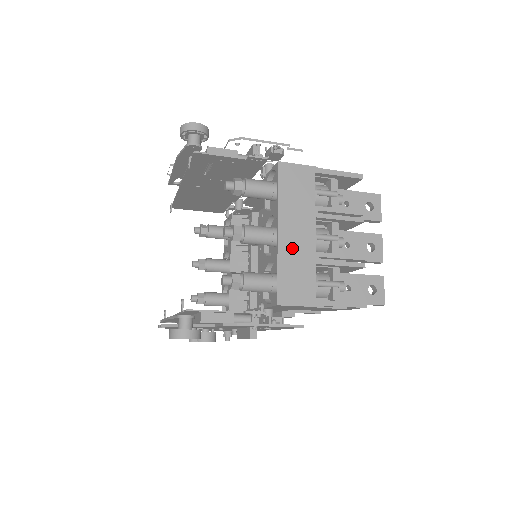
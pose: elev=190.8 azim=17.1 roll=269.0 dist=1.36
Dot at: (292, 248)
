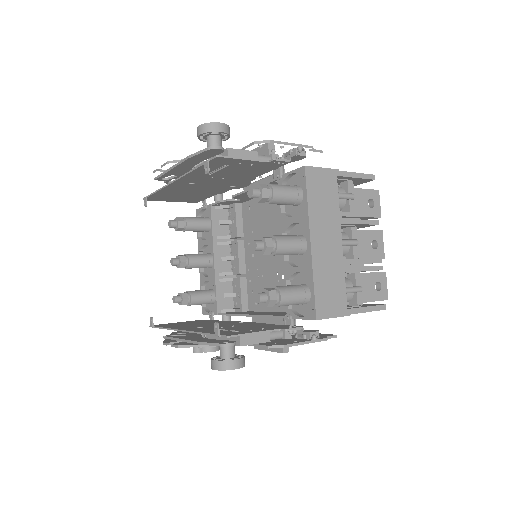
Dot at: (324, 259)
